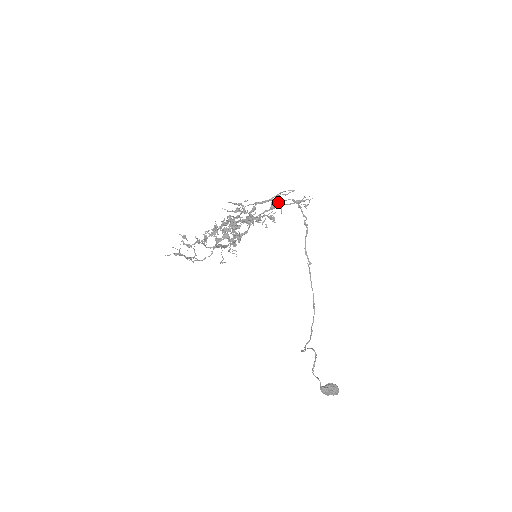
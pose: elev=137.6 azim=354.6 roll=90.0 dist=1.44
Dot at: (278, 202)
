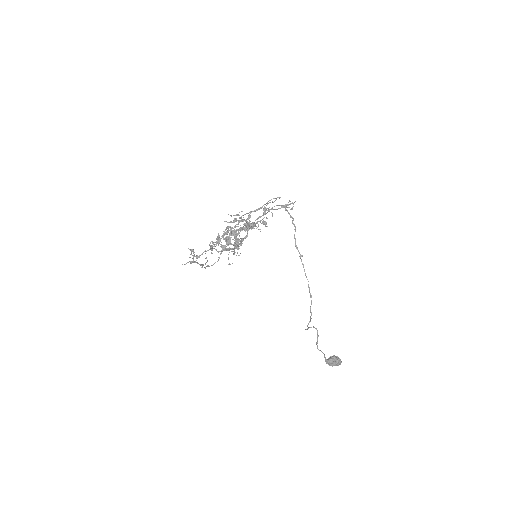
Dot at: occluded
